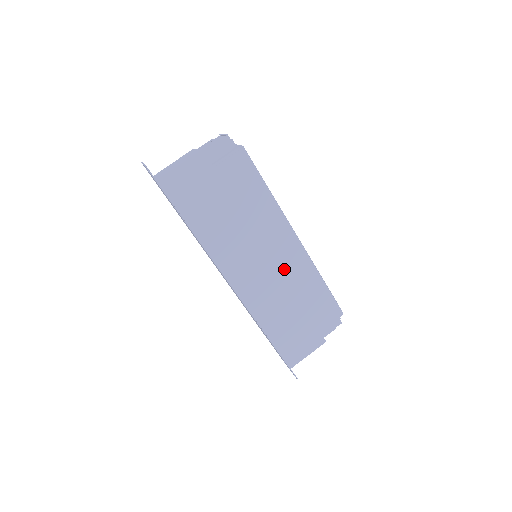
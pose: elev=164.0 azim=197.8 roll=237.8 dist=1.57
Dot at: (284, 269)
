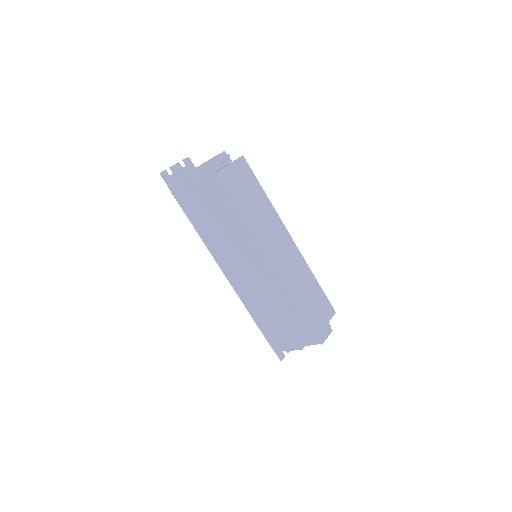
Dot at: (259, 279)
